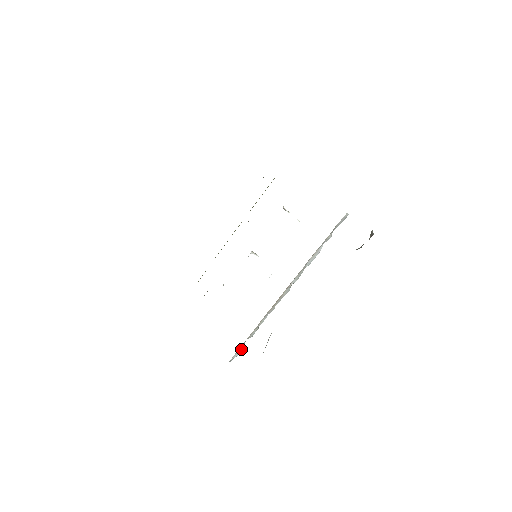
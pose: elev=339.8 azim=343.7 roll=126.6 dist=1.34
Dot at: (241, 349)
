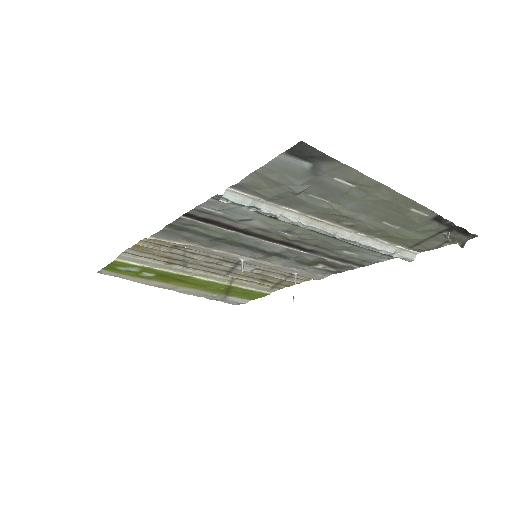
Dot at: (245, 203)
